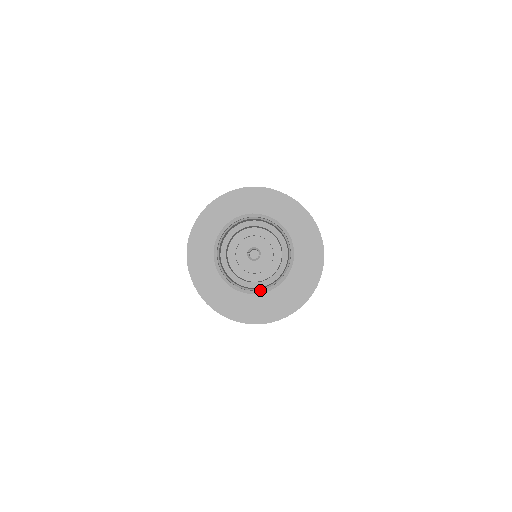
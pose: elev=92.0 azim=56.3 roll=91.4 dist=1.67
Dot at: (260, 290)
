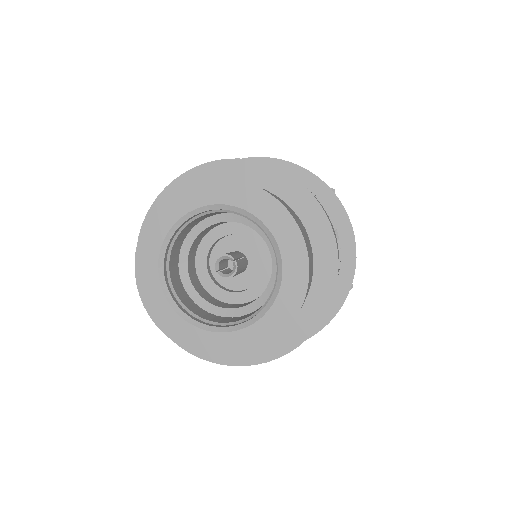
Dot at: (266, 304)
